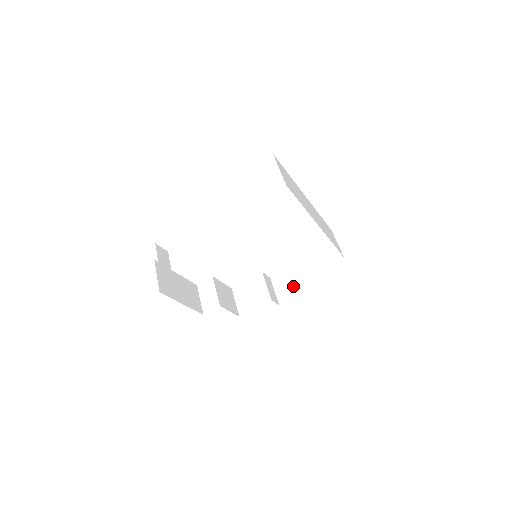
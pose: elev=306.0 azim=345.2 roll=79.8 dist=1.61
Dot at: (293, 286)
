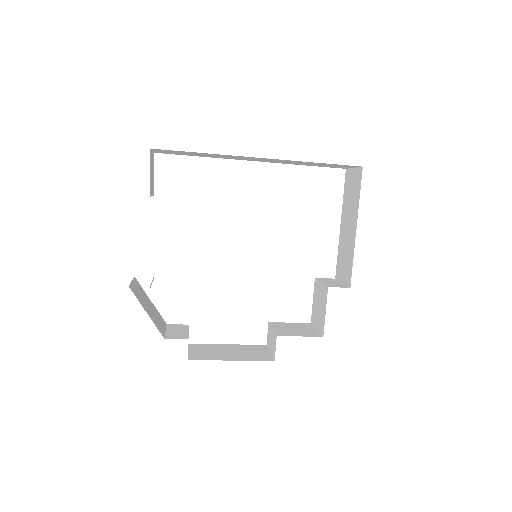
Dot at: (347, 258)
